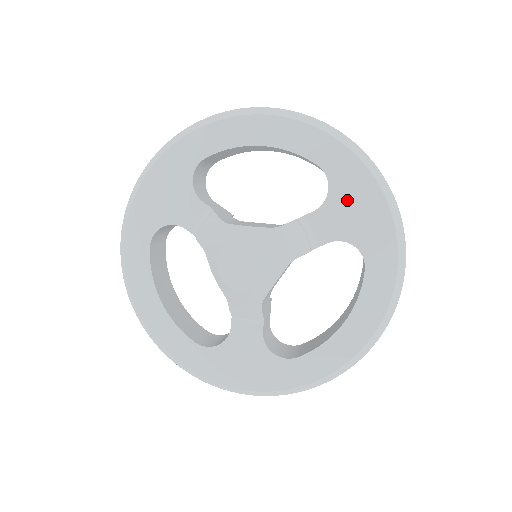
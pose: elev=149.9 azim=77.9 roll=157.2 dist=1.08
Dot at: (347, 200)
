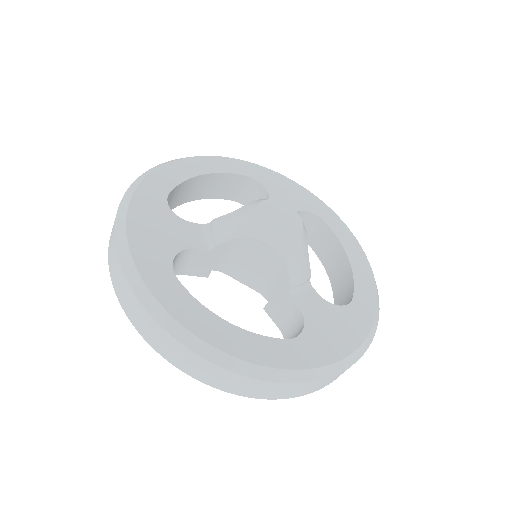
Dot at: (278, 188)
